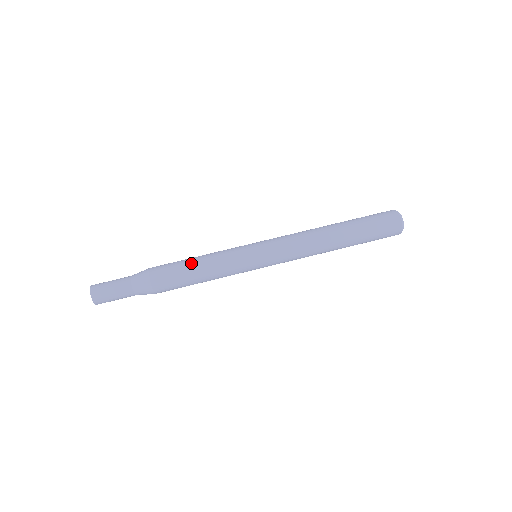
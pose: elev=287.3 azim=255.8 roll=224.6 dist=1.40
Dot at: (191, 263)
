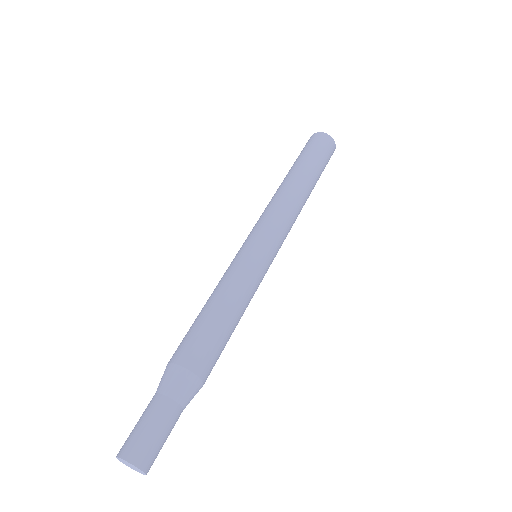
Dot at: (201, 311)
